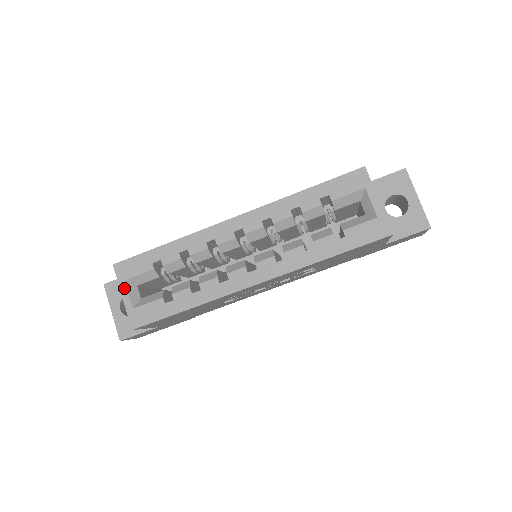
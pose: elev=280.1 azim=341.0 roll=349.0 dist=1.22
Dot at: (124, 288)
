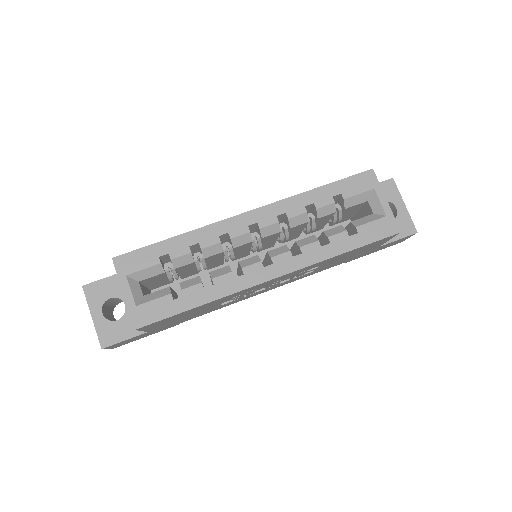
Dot at: (125, 284)
